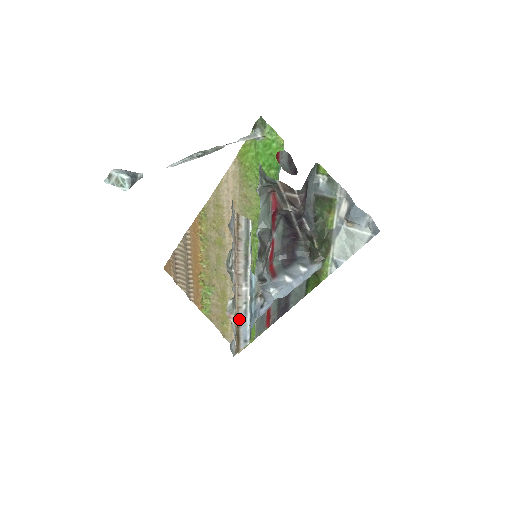
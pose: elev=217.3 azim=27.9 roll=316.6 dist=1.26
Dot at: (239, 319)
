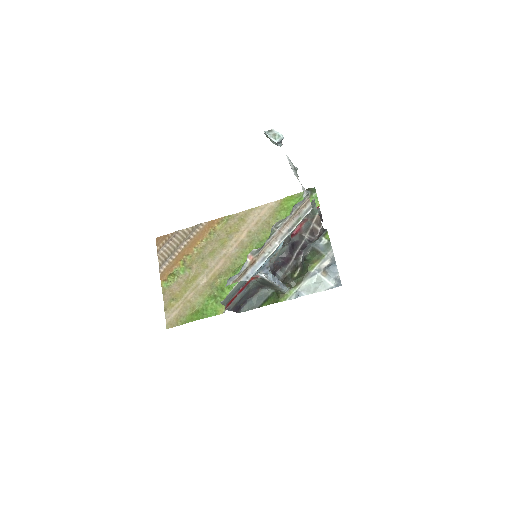
Dot at: (257, 260)
